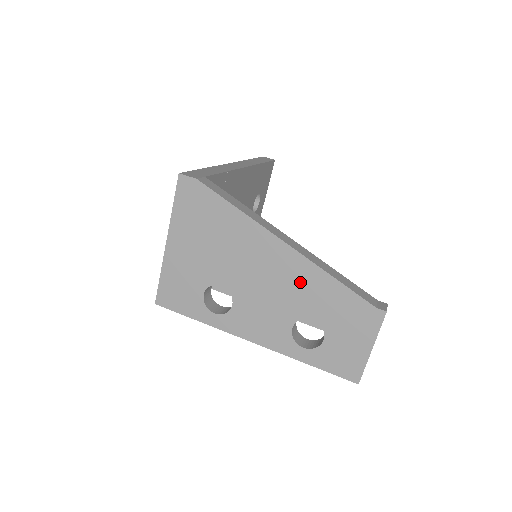
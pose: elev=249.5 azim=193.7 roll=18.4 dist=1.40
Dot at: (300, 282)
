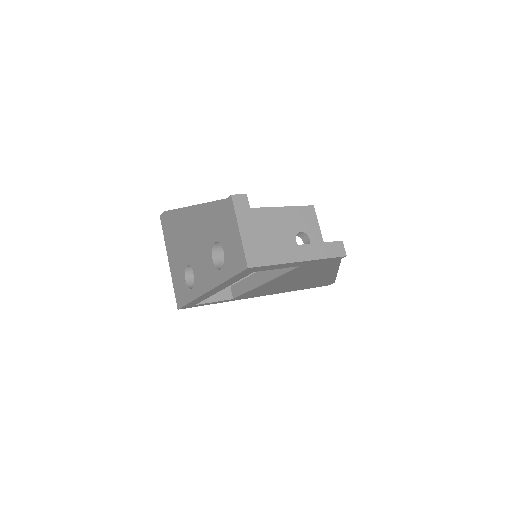
Dot at: (203, 223)
